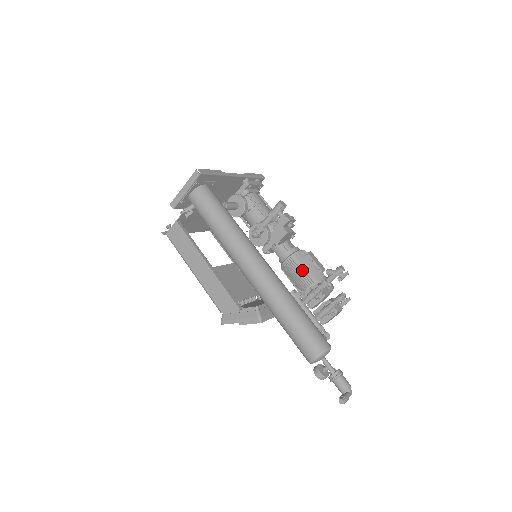
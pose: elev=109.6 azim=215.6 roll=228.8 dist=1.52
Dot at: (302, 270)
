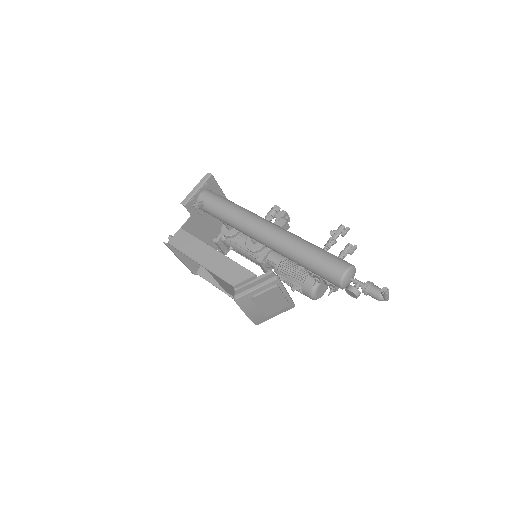
Dot at: occluded
